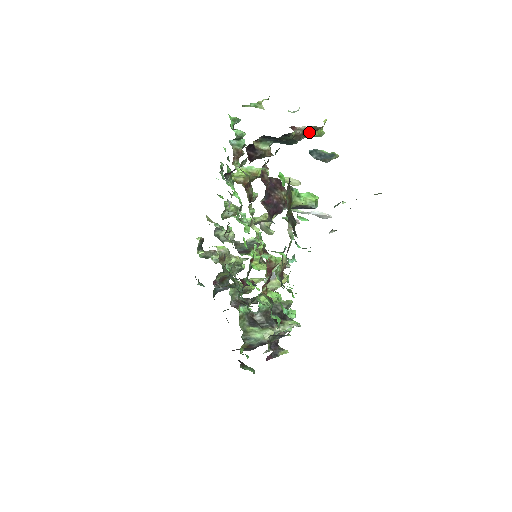
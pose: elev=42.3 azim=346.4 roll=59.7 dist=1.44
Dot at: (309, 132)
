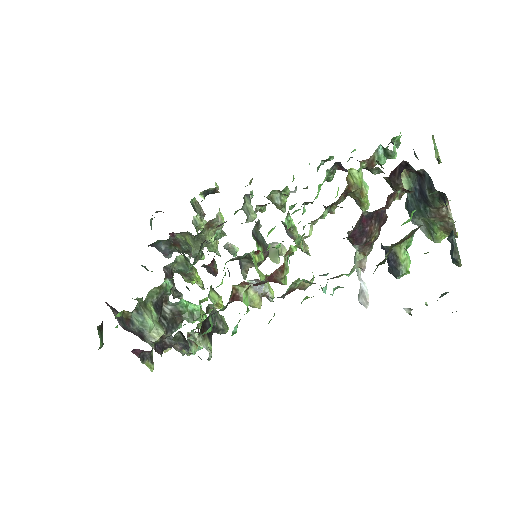
Dot at: (442, 223)
